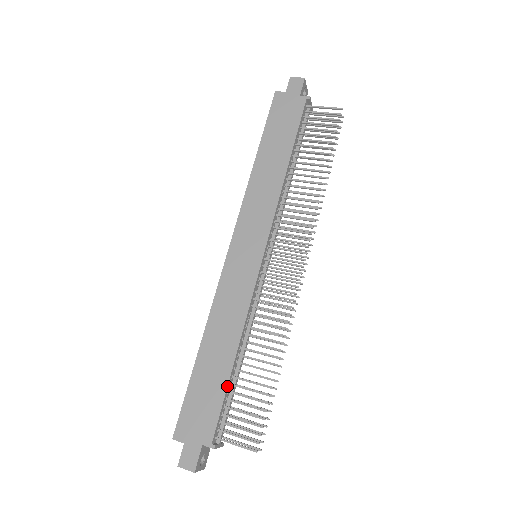
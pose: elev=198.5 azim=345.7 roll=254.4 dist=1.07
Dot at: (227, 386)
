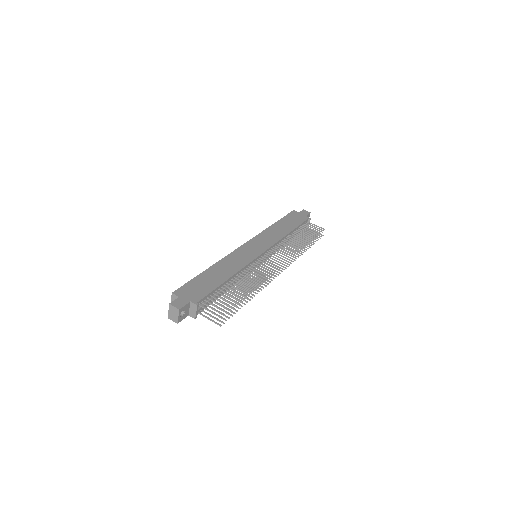
Dot at: (218, 286)
